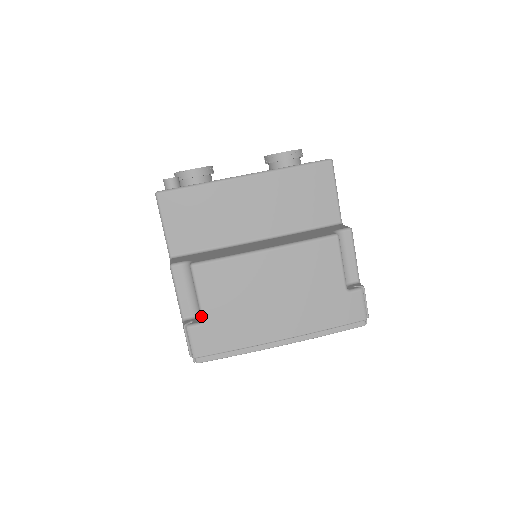
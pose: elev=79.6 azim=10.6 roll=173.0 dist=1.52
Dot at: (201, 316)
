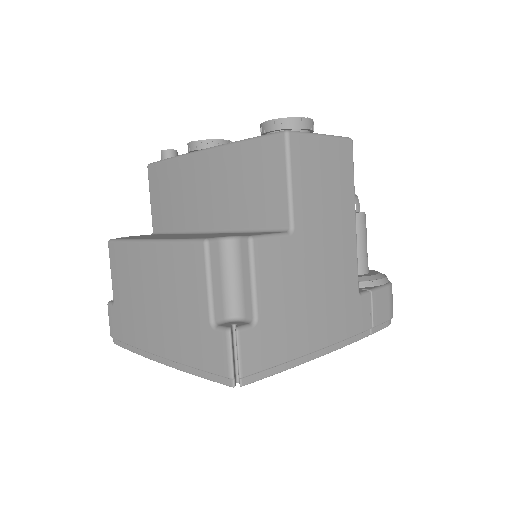
Dot at: (114, 296)
